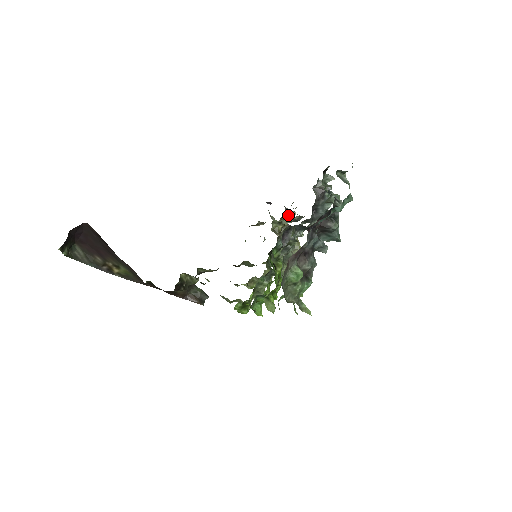
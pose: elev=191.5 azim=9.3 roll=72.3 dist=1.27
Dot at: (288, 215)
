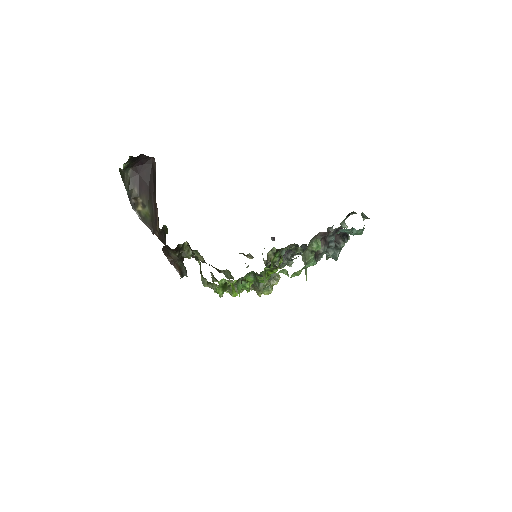
Dot at: occluded
